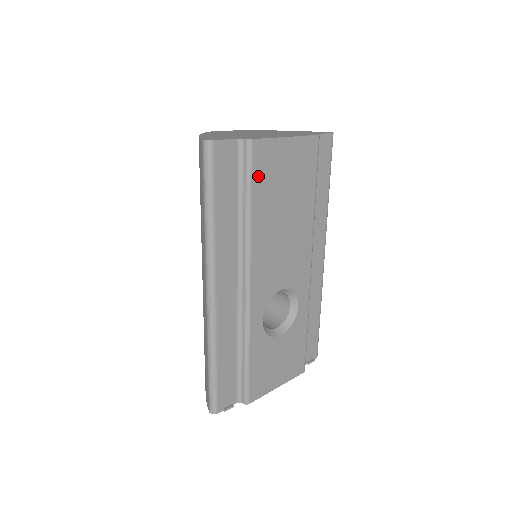
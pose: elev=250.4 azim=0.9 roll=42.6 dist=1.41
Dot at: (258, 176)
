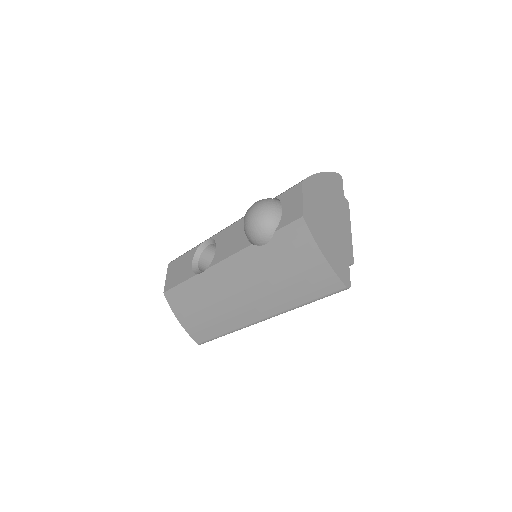
Dot at: occluded
